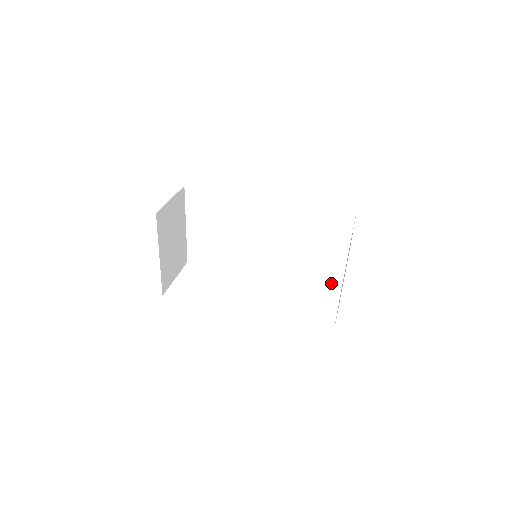
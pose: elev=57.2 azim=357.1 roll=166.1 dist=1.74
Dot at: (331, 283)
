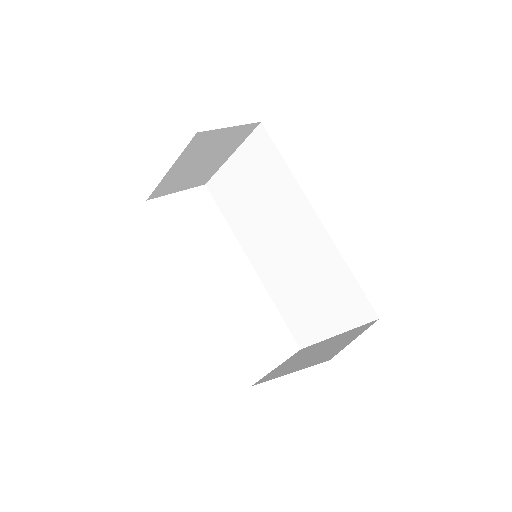
Dot at: (300, 335)
